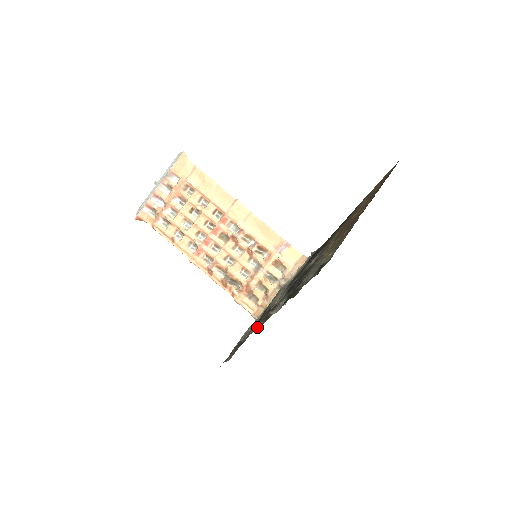
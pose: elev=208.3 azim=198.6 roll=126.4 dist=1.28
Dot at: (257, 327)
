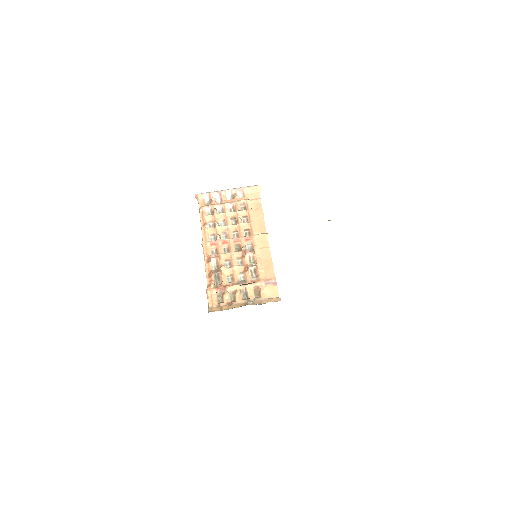
Dot at: occluded
